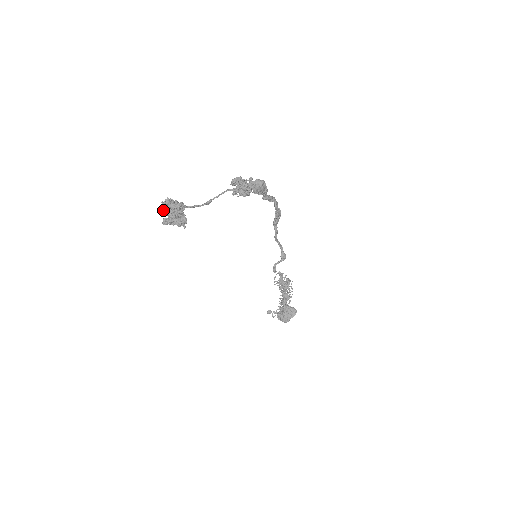
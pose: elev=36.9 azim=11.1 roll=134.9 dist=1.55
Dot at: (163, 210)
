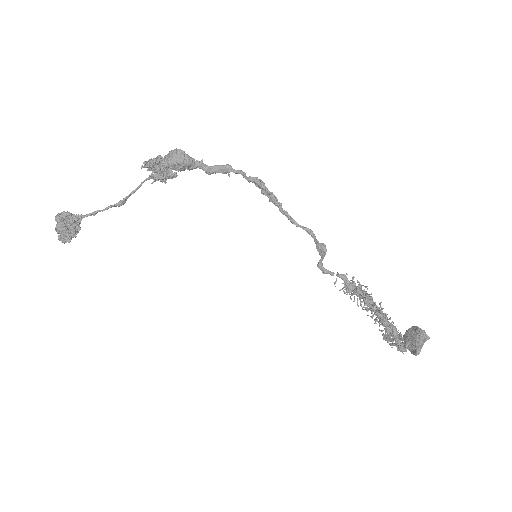
Dot at: occluded
